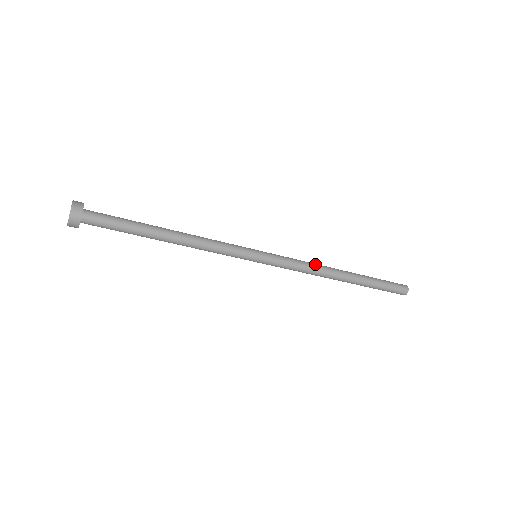
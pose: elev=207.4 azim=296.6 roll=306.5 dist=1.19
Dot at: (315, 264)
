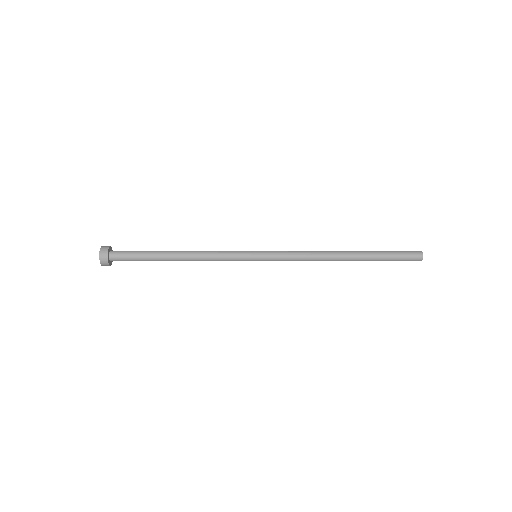
Dot at: (313, 251)
